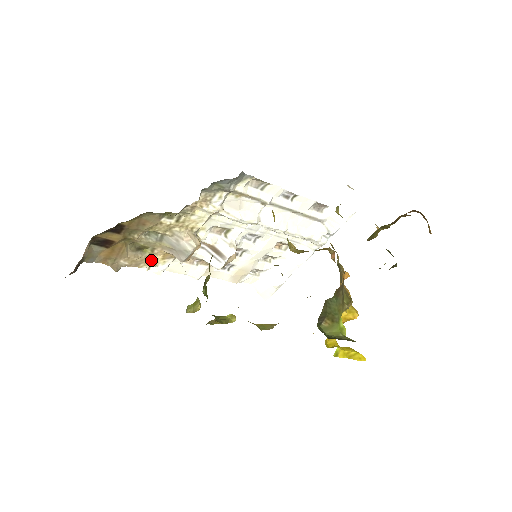
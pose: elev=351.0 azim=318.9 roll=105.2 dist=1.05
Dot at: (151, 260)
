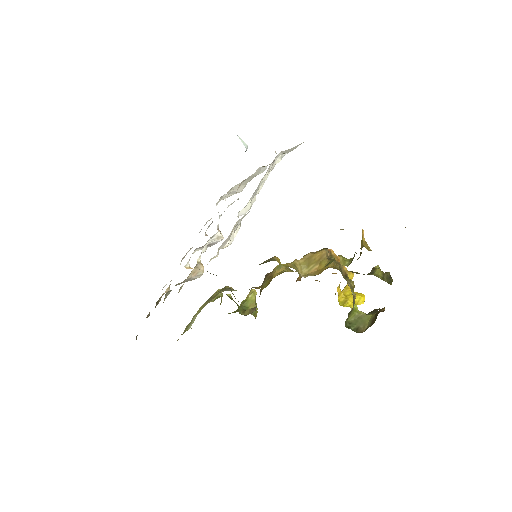
Dot at: (166, 290)
